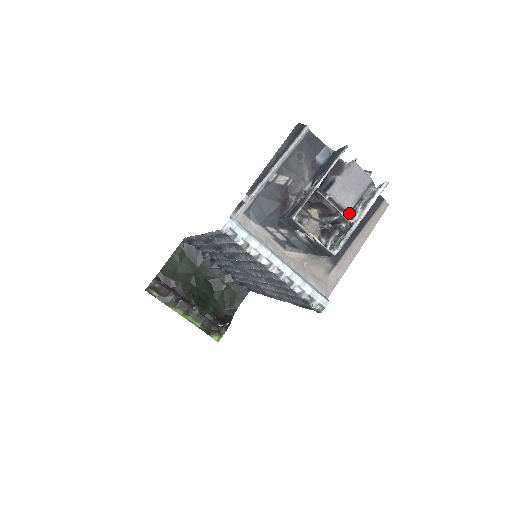
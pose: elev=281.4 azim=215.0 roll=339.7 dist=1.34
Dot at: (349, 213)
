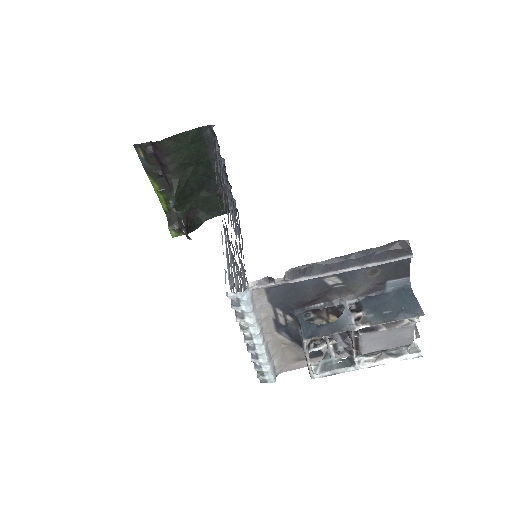
Dot at: (361, 353)
